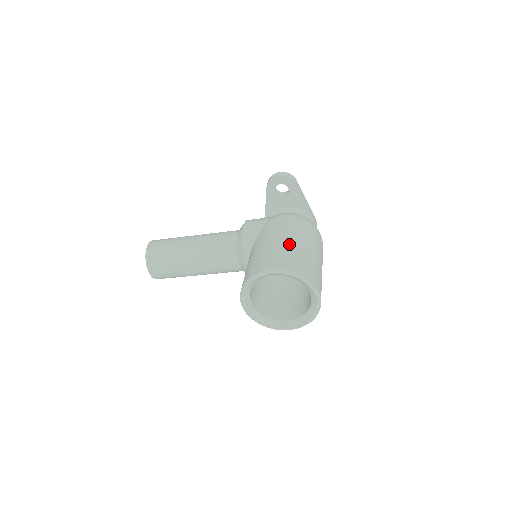
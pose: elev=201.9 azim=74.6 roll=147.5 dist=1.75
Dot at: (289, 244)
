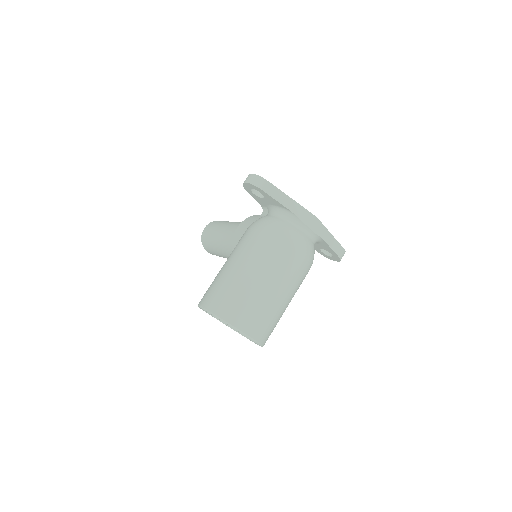
Dot at: (230, 273)
